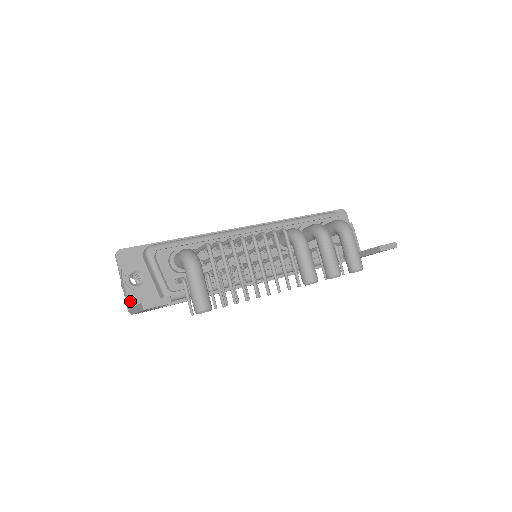
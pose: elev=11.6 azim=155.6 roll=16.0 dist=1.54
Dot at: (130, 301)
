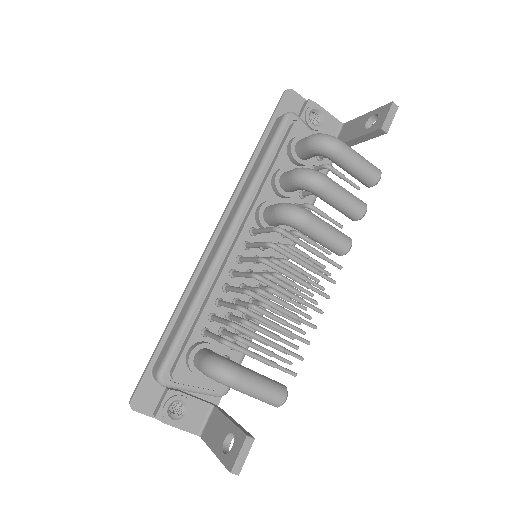
Dot at: (193, 431)
